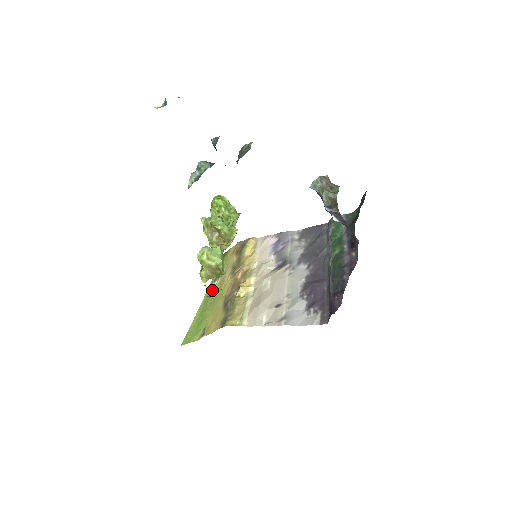
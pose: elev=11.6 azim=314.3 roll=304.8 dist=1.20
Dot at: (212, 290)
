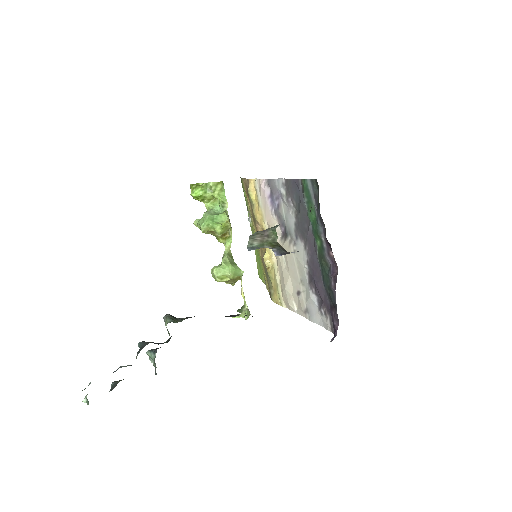
Dot at: (240, 315)
